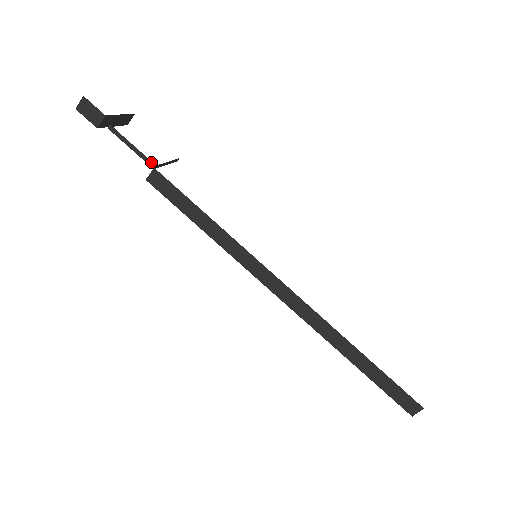
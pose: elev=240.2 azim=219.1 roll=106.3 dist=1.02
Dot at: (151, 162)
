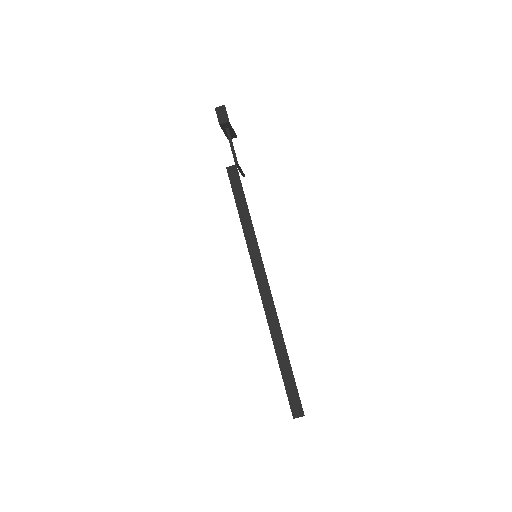
Dot at: occluded
